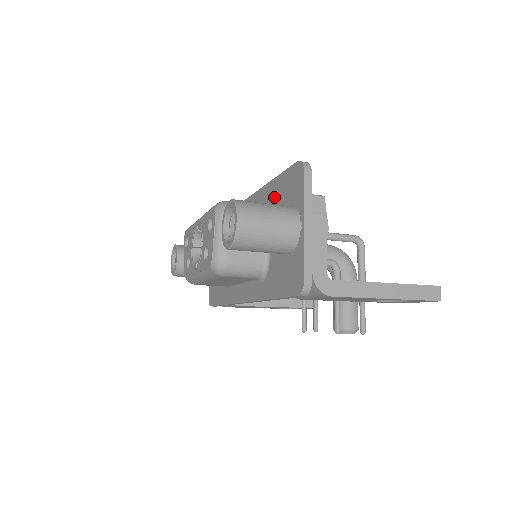
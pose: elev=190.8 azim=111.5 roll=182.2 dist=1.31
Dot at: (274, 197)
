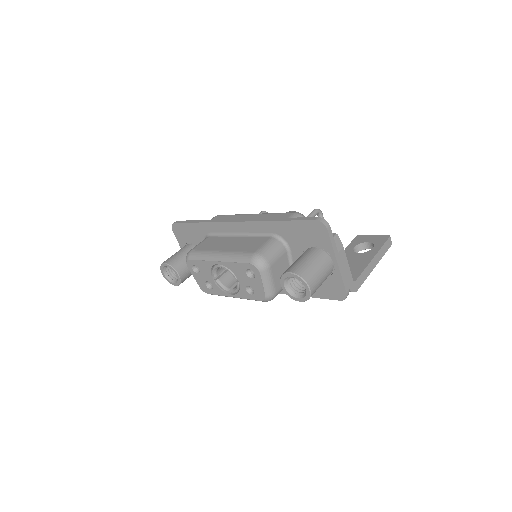
Dot at: (287, 234)
